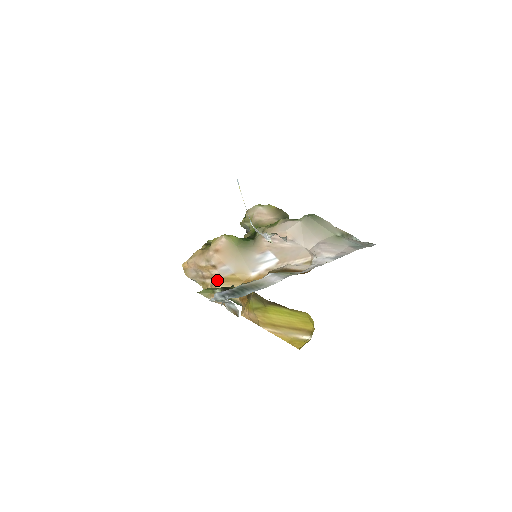
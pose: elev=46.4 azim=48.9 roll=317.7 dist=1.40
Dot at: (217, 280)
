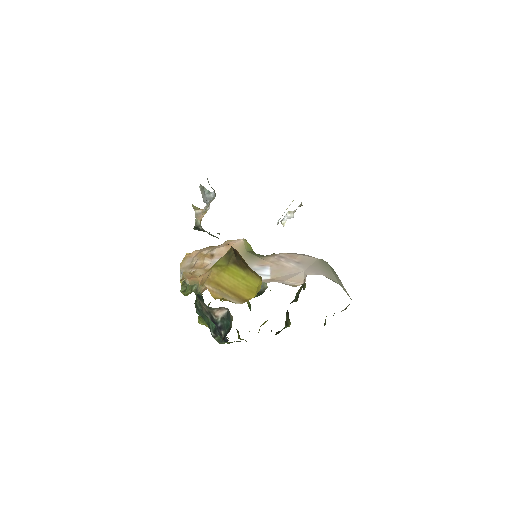
Dot at: (203, 268)
